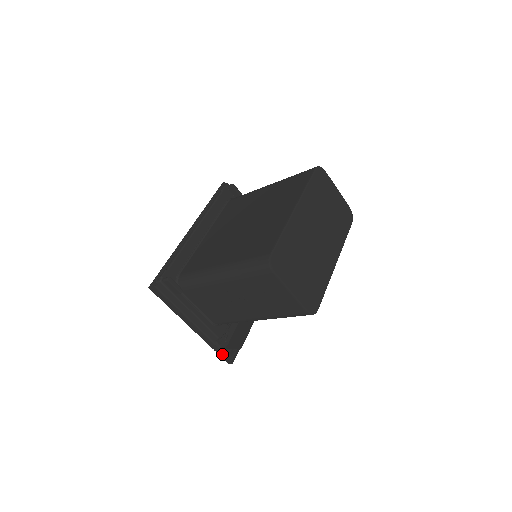
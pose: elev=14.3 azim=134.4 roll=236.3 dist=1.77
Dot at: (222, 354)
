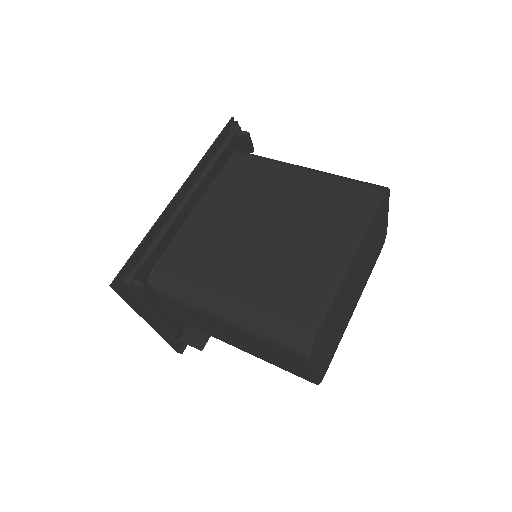
Dot at: occluded
